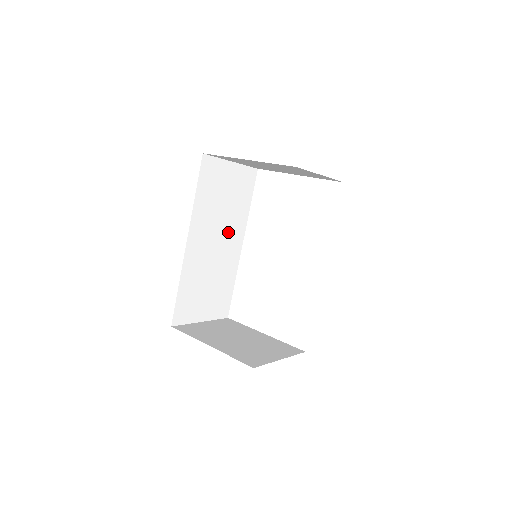
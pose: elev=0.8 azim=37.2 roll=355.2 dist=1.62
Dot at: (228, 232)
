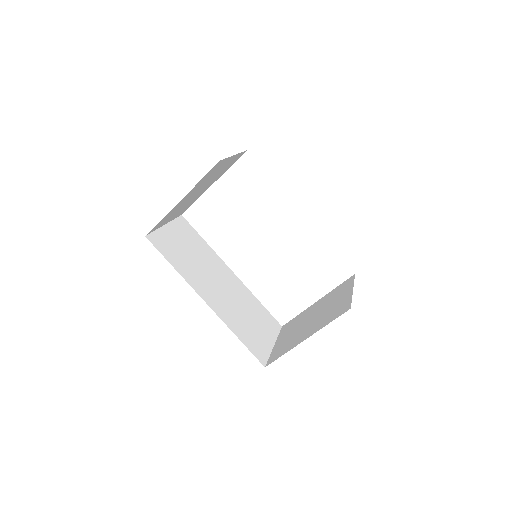
Dot at: (216, 272)
